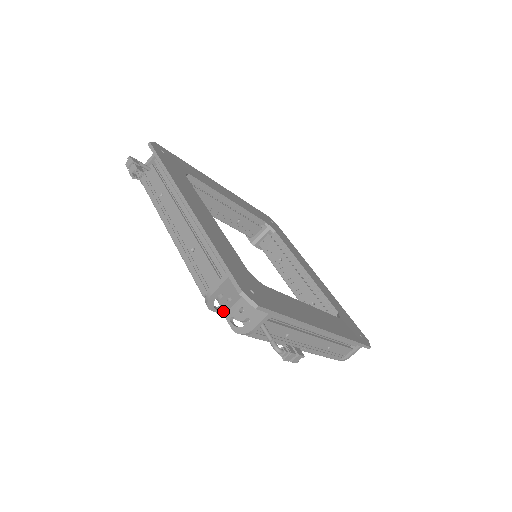
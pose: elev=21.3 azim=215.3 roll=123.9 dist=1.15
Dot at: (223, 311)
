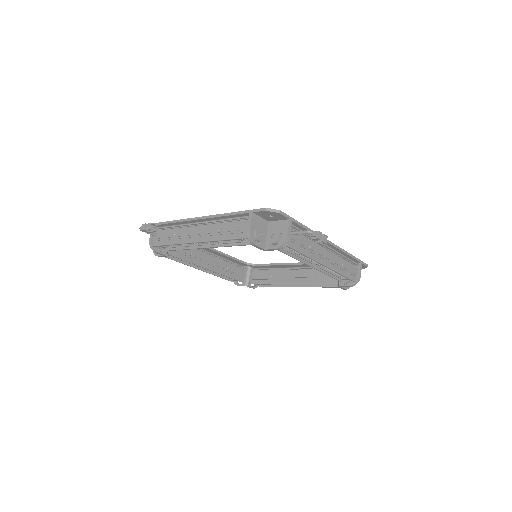
Dot at: (262, 246)
